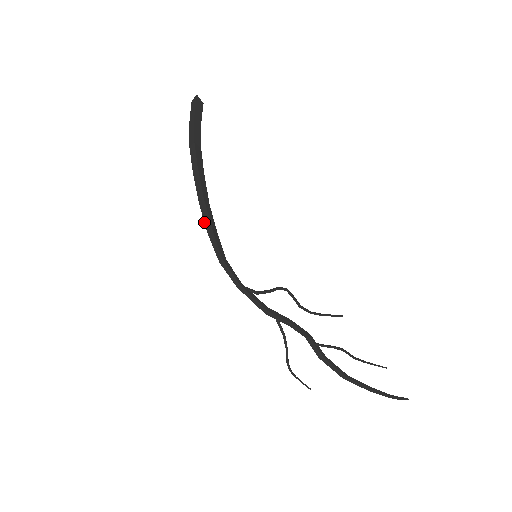
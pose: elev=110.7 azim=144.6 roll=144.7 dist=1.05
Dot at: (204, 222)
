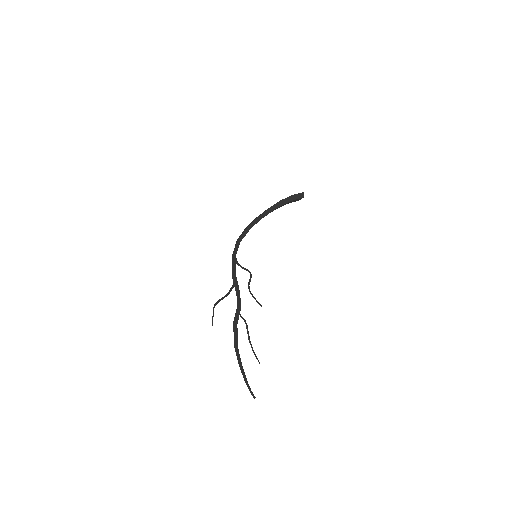
Dot at: (249, 224)
